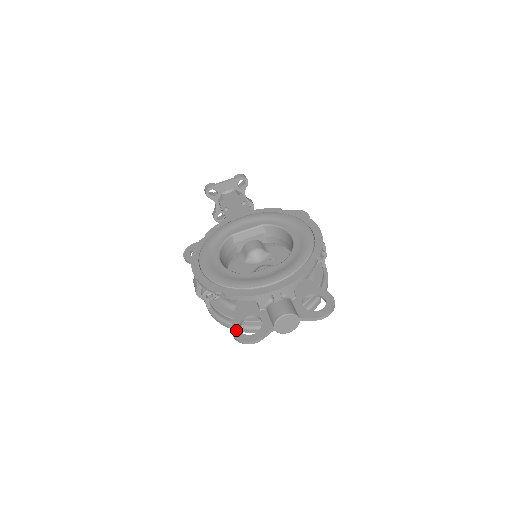
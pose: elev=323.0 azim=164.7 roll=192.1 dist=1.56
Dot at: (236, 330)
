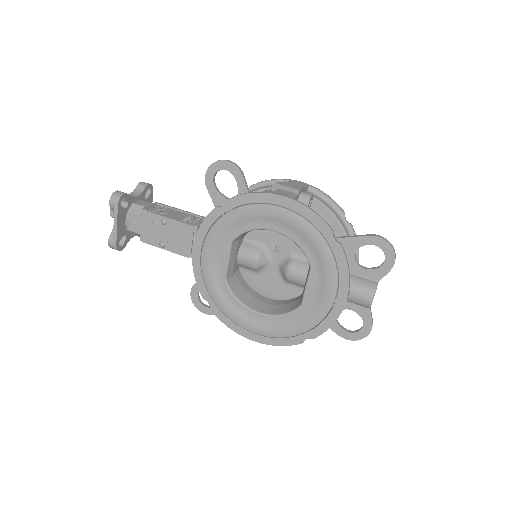
Dot at: (346, 335)
